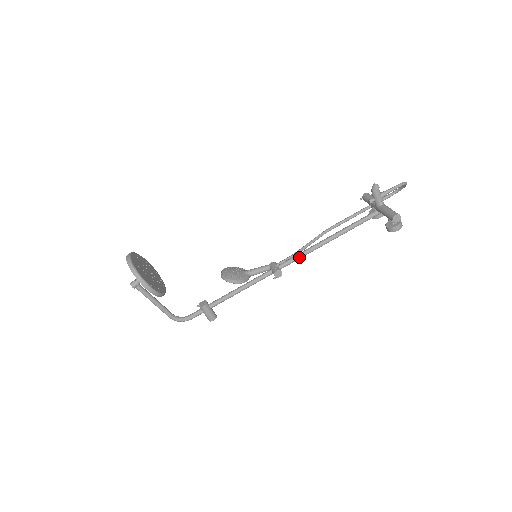
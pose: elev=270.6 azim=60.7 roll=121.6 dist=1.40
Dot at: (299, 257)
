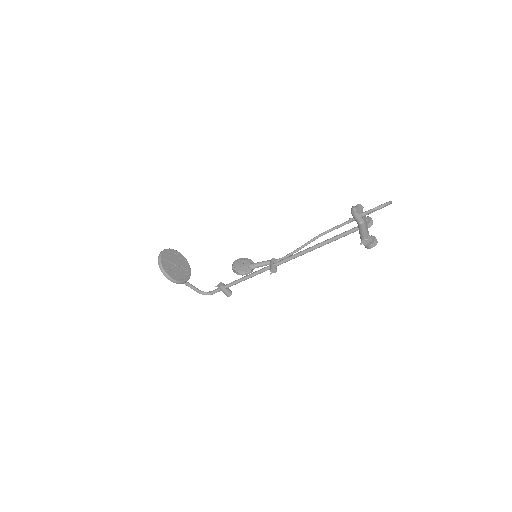
Dot at: (291, 259)
